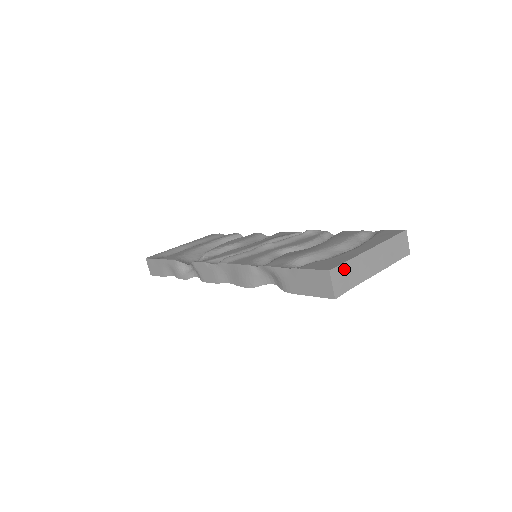
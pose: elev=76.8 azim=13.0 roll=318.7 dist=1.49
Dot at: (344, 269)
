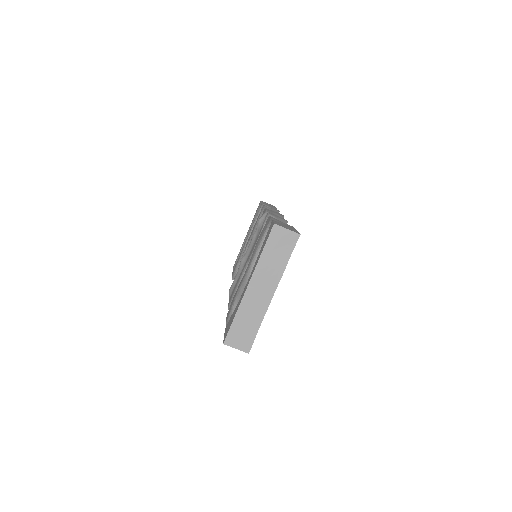
Dot at: (236, 328)
